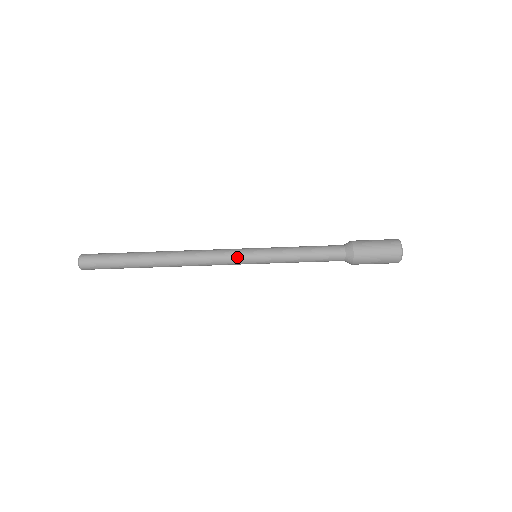
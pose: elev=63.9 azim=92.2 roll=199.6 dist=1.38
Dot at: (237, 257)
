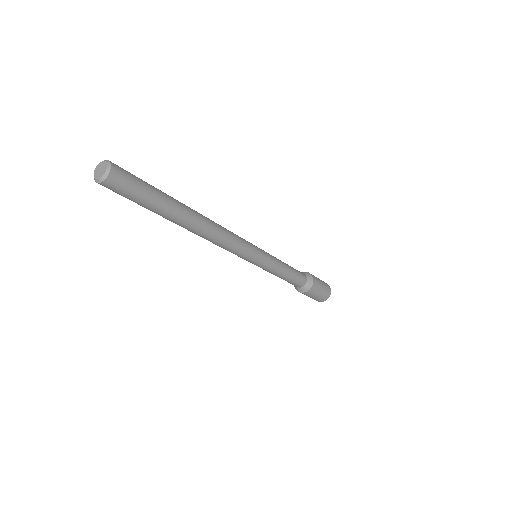
Dot at: (250, 254)
